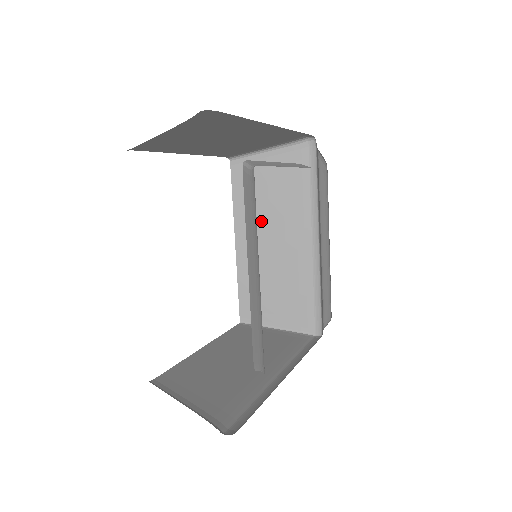
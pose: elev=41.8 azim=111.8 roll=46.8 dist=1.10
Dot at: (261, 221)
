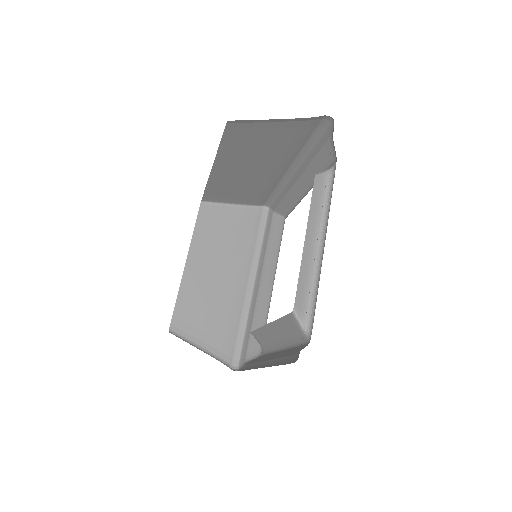
Dot at: (245, 158)
